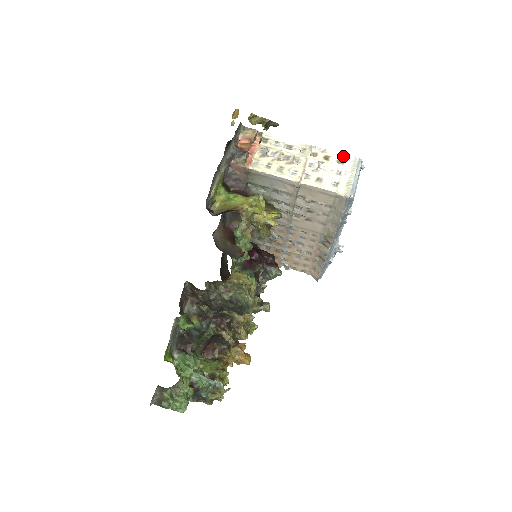
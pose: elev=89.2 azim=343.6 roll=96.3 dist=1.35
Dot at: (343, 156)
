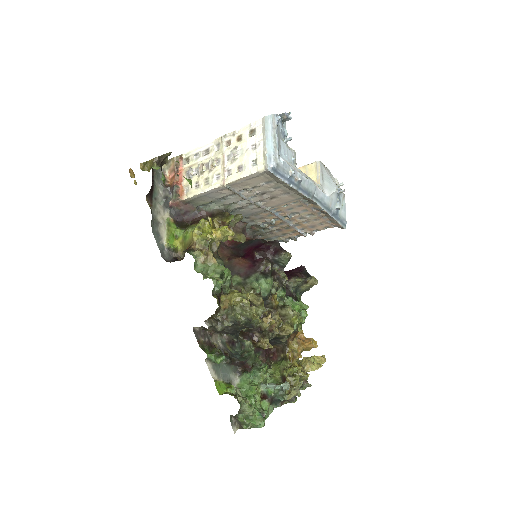
Dot at: (252, 125)
